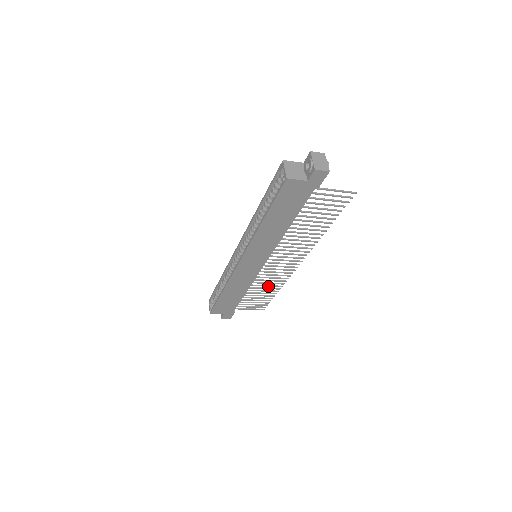
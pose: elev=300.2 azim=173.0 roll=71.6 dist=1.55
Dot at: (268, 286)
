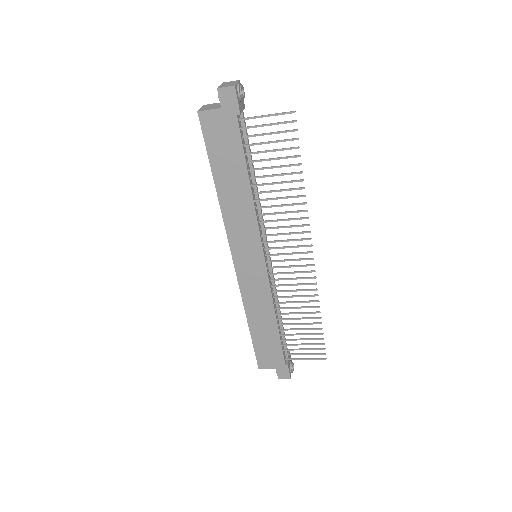
Dot at: (300, 308)
